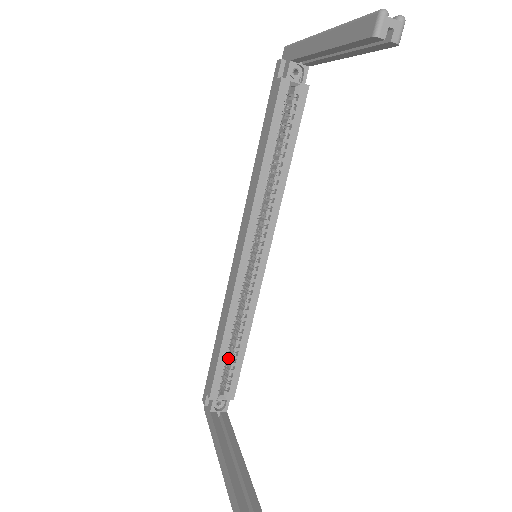
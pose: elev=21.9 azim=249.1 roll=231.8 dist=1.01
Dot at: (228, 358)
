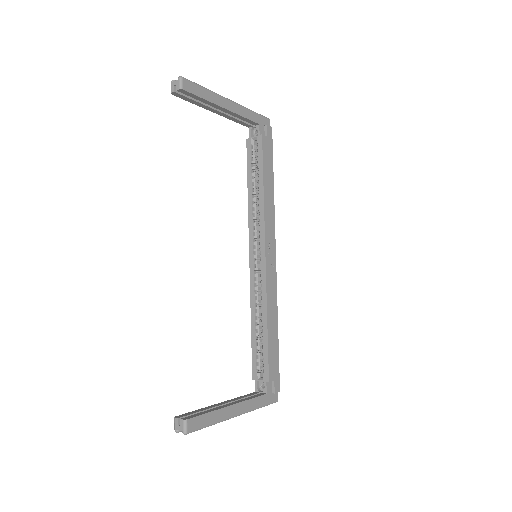
Dot at: occluded
